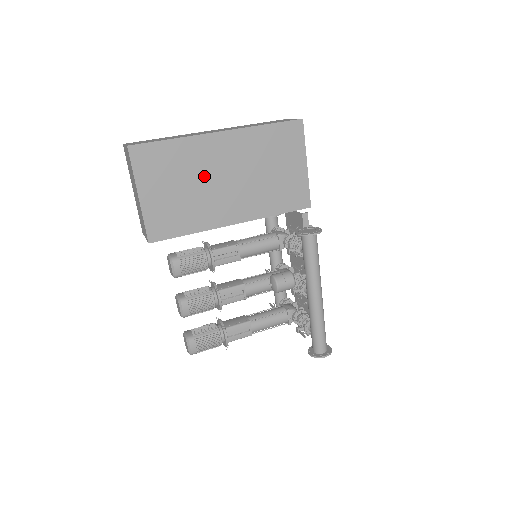
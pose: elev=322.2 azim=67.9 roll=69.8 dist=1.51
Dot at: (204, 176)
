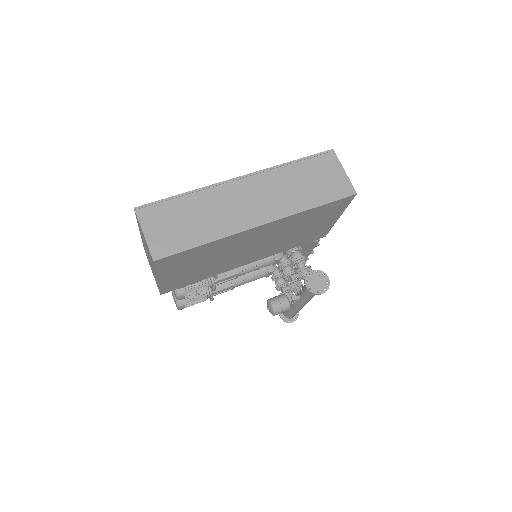
Dot at: (230, 252)
